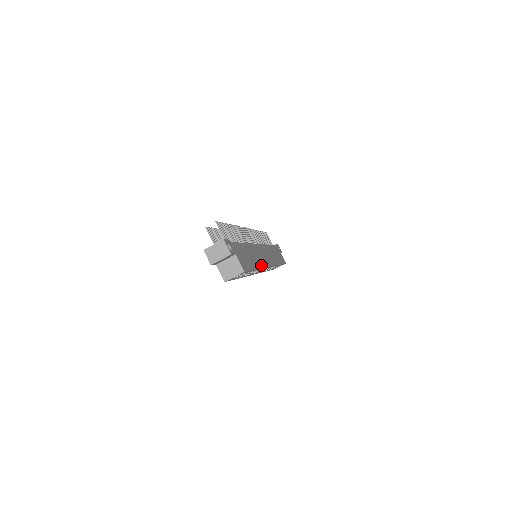
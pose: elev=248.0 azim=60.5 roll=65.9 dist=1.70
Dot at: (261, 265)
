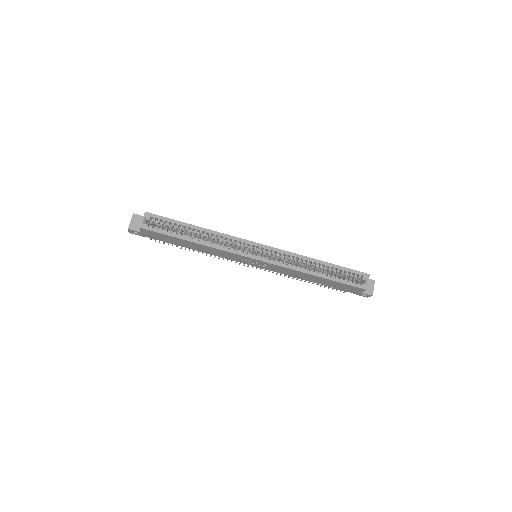
Dot at: (219, 233)
